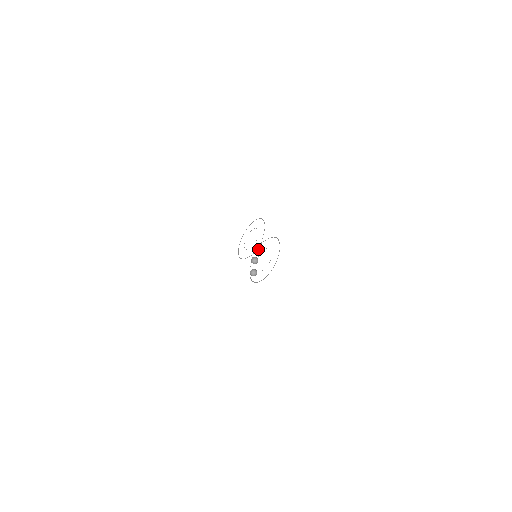
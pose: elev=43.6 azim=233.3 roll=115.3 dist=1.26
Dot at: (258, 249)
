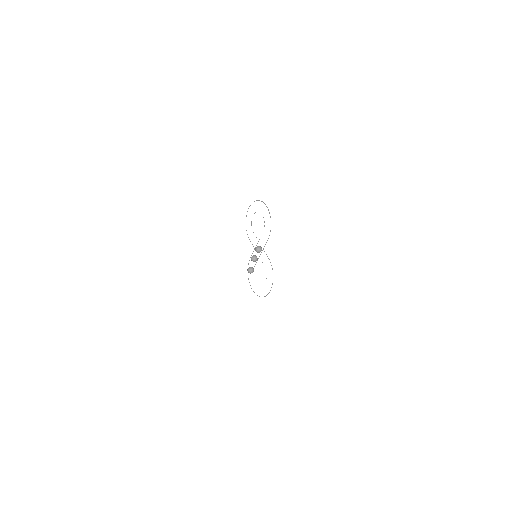
Dot at: (259, 252)
